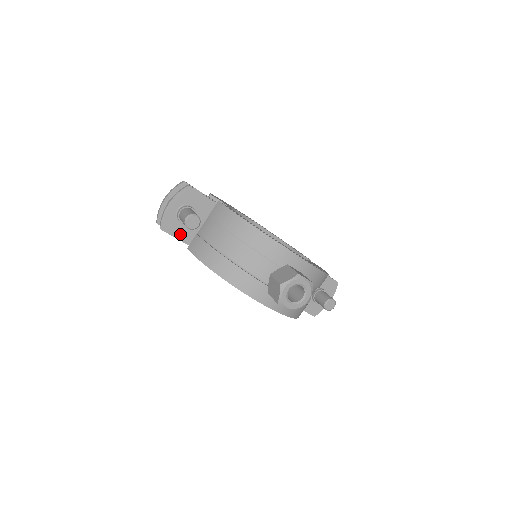
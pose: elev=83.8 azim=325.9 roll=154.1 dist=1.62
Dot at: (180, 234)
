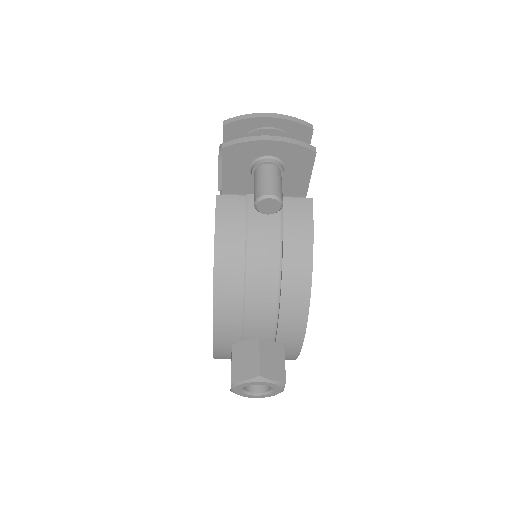
Dot at: (232, 175)
